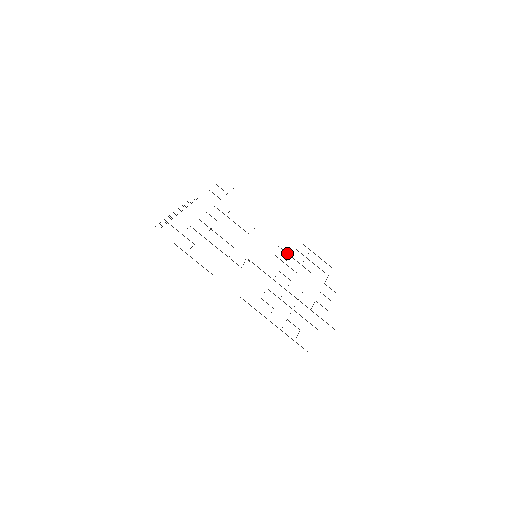
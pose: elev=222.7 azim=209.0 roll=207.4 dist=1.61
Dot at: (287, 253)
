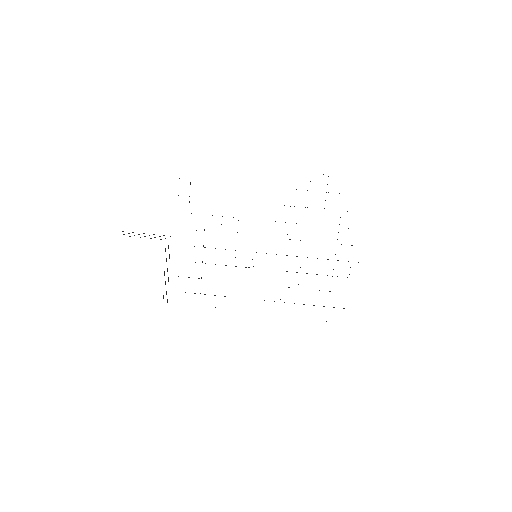
Dot at: occluded
